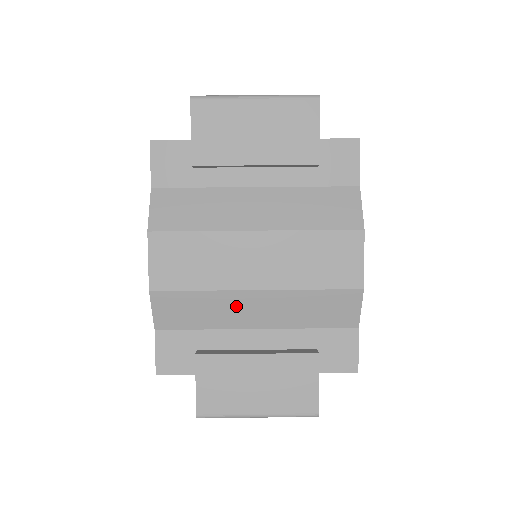
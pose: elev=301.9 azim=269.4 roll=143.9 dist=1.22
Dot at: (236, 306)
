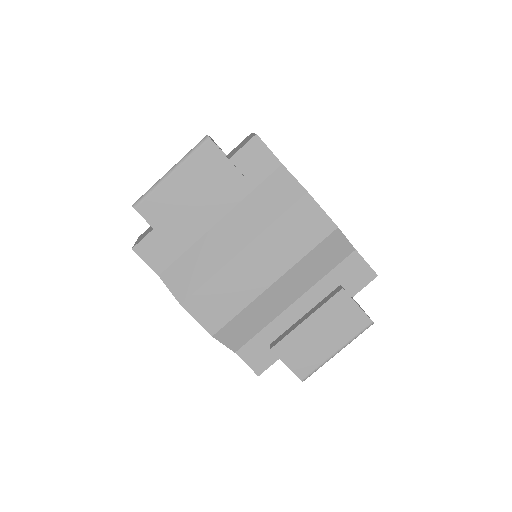
Dot at: (270, 301)
